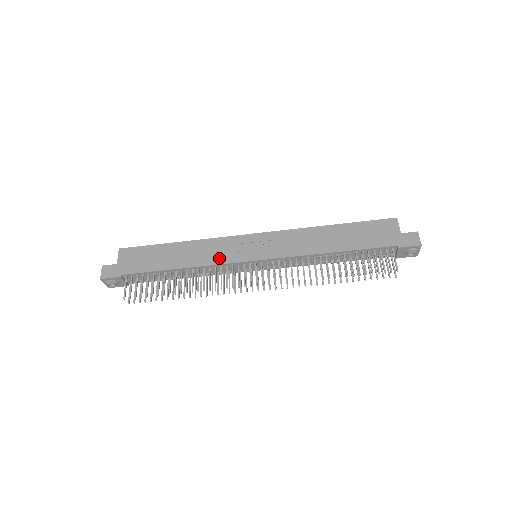
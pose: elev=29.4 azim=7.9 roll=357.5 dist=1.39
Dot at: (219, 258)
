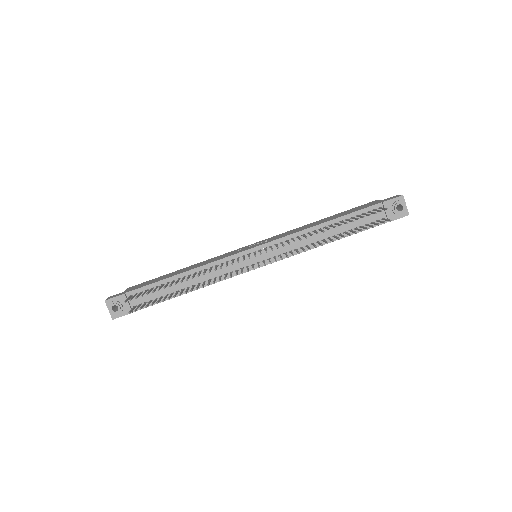
Dot at: (220, 258)
